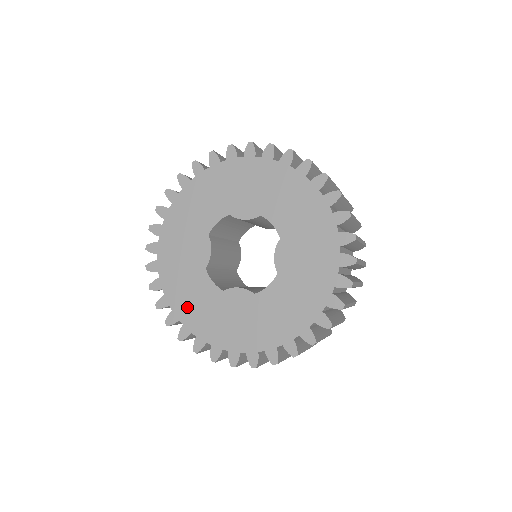
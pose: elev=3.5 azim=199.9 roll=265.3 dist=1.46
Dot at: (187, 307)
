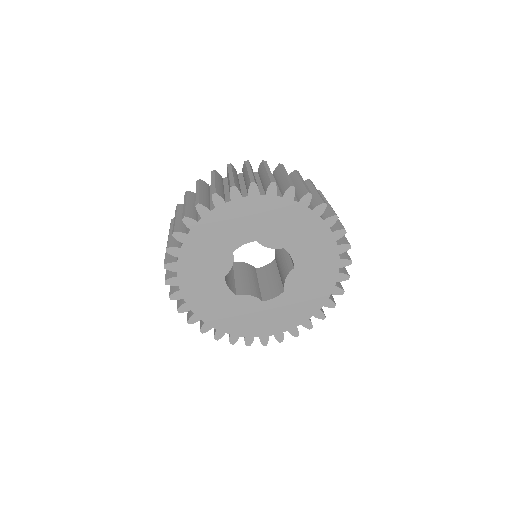
Dot at: (201, 302)
